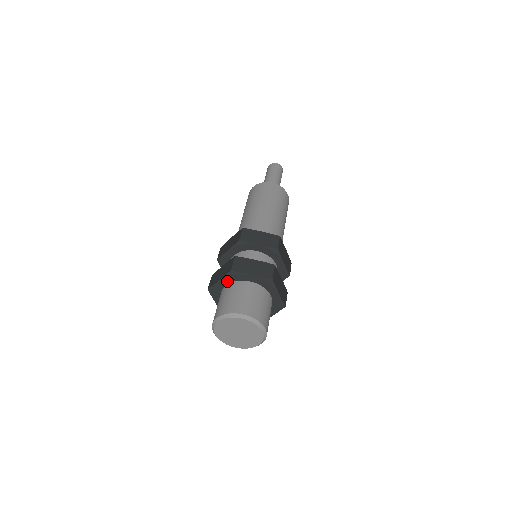
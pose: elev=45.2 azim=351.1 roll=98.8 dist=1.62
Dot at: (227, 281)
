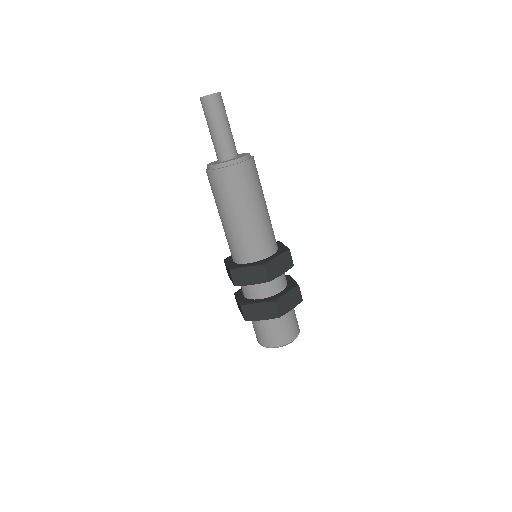
Dot at: occluded
